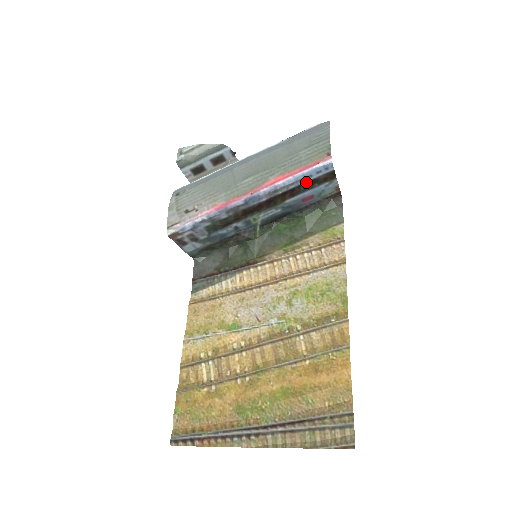
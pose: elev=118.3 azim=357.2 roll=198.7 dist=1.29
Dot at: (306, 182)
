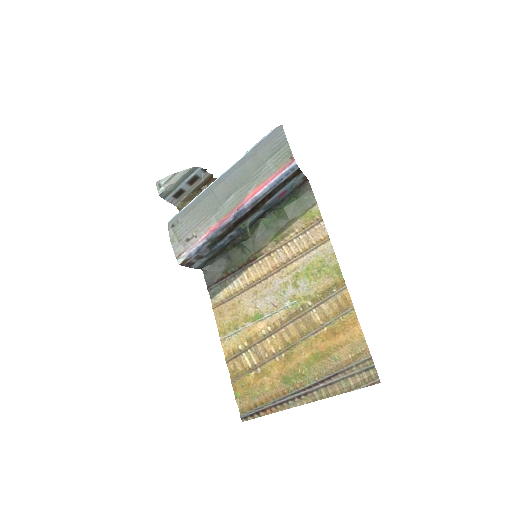
Dot at: (279, 185)
